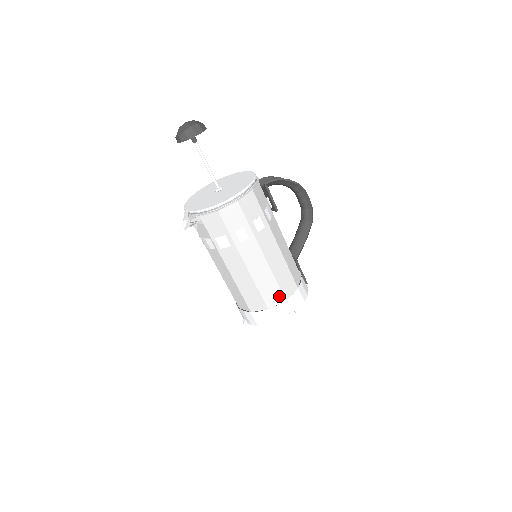
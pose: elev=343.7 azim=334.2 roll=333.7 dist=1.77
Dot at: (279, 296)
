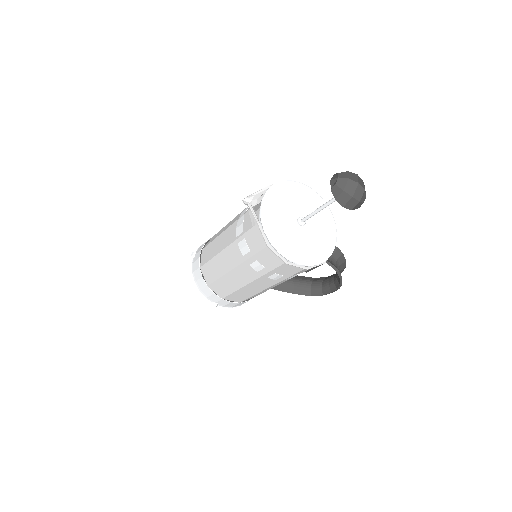
Dot at: (223, 294)
